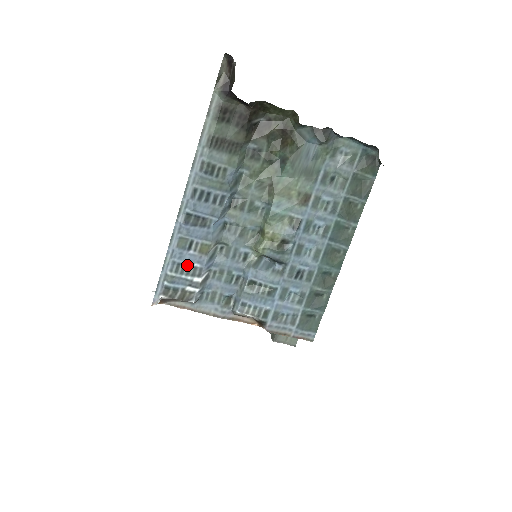
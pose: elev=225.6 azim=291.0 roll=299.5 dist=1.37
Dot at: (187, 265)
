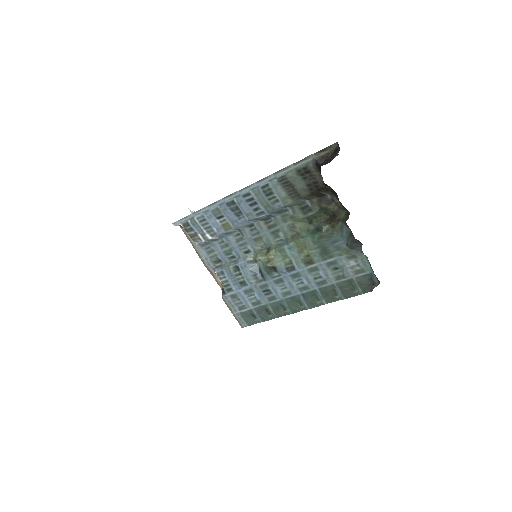
Dot at: (209, 224)
